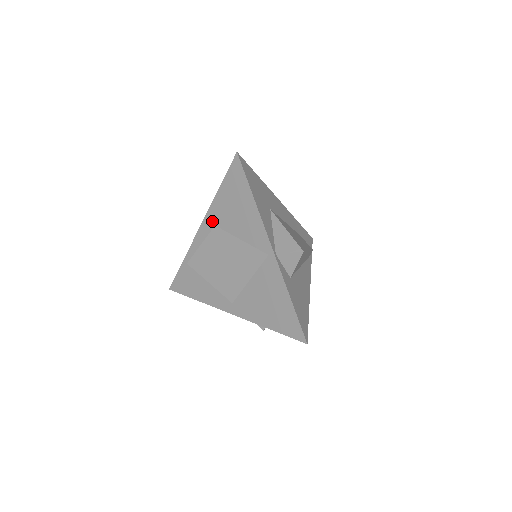
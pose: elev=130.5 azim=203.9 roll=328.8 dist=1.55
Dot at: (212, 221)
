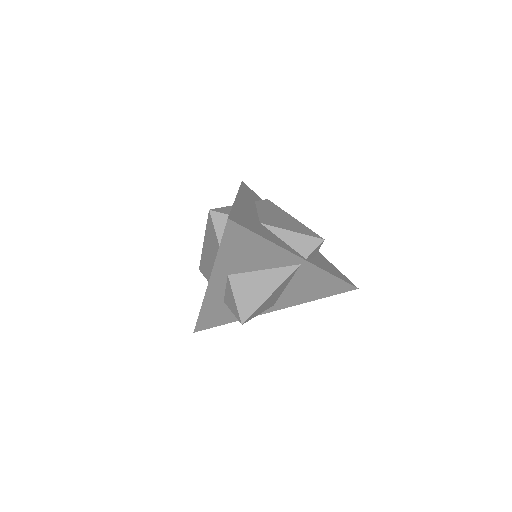
Dot at: (222, 274)
